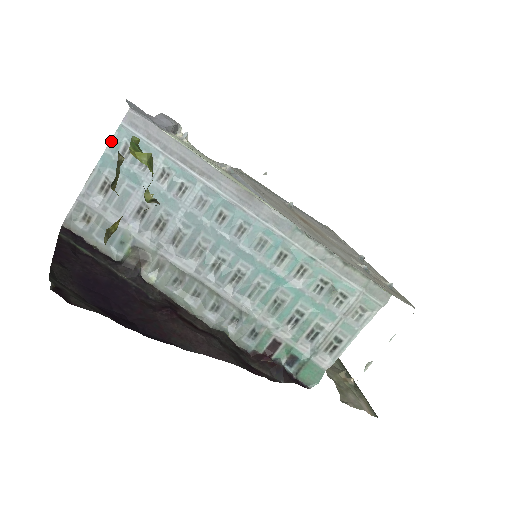
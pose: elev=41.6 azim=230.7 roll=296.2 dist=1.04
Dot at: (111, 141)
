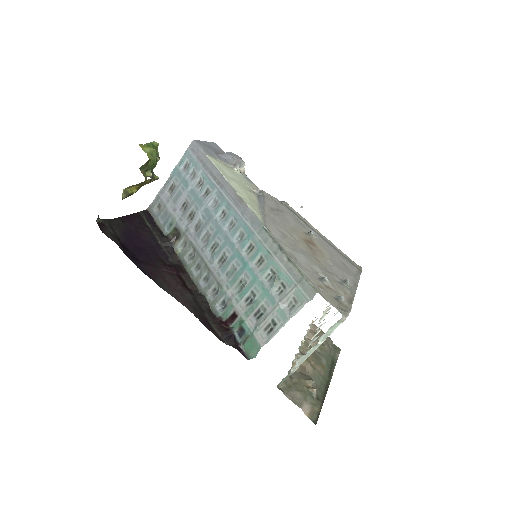
Dot at: (181, 160)
